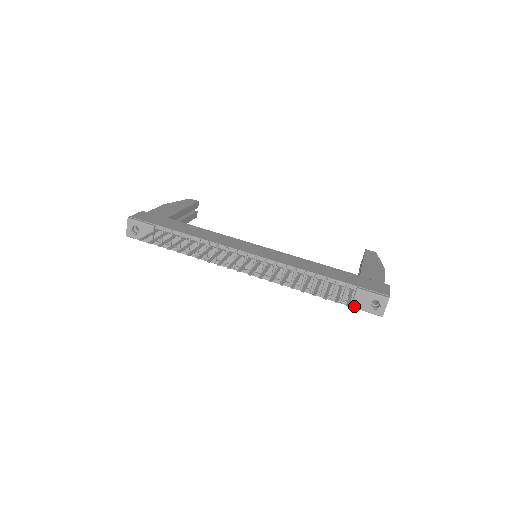
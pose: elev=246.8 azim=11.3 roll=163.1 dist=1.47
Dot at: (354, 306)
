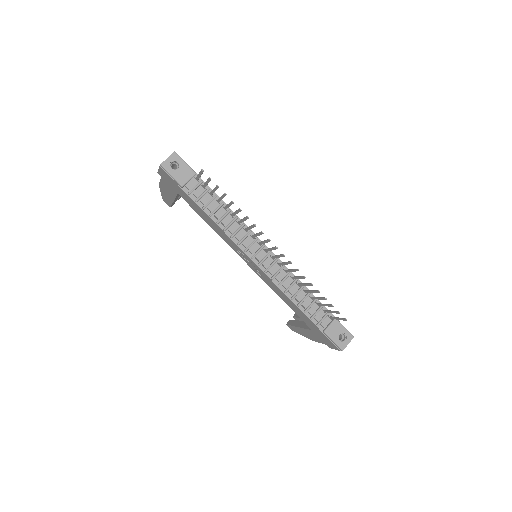
Dot at: (327, 332)
